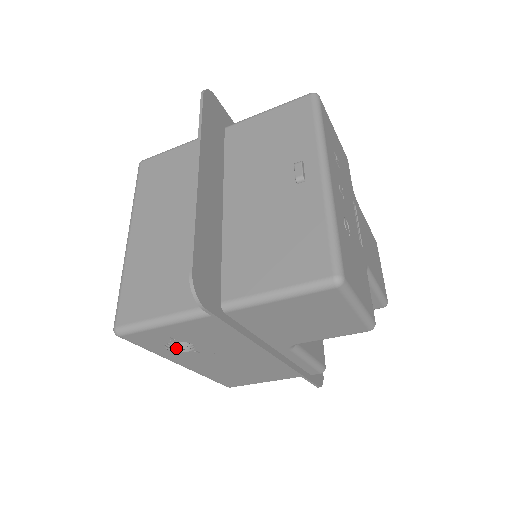
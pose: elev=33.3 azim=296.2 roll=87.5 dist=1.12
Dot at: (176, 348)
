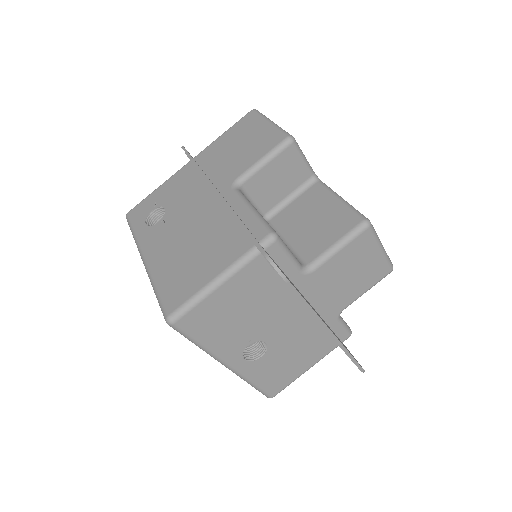
Dot at: (152, 228)
